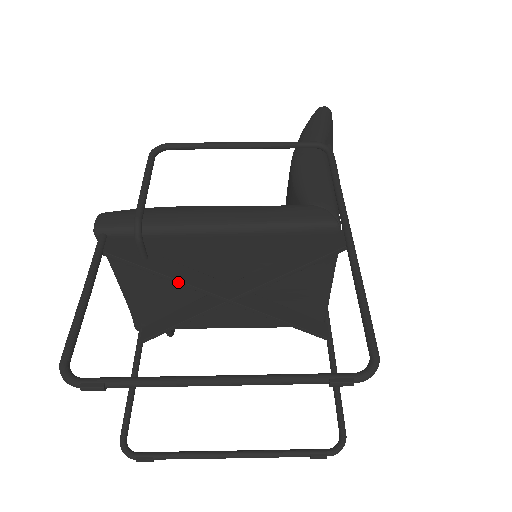
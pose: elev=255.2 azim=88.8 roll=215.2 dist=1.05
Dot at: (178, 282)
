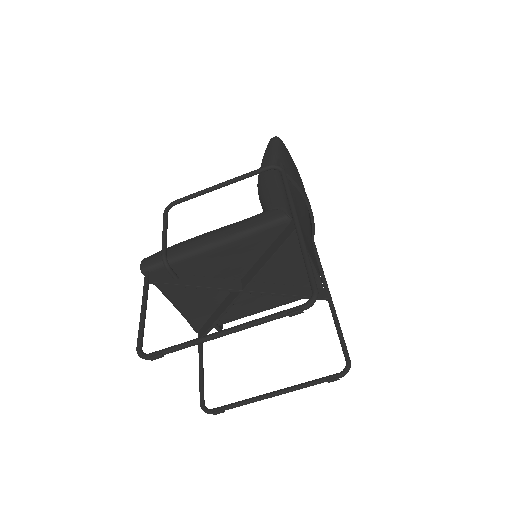
Dot at: (203, 288)
